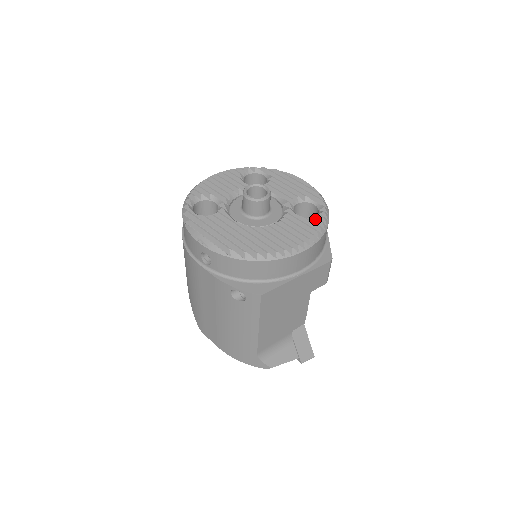
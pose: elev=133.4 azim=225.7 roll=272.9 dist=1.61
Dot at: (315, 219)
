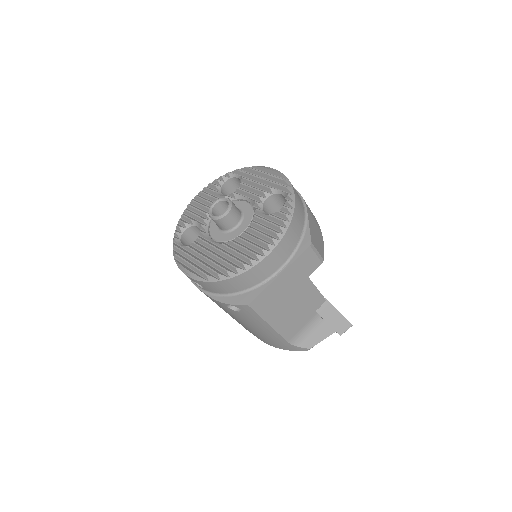
Dot at: (279, 213)
